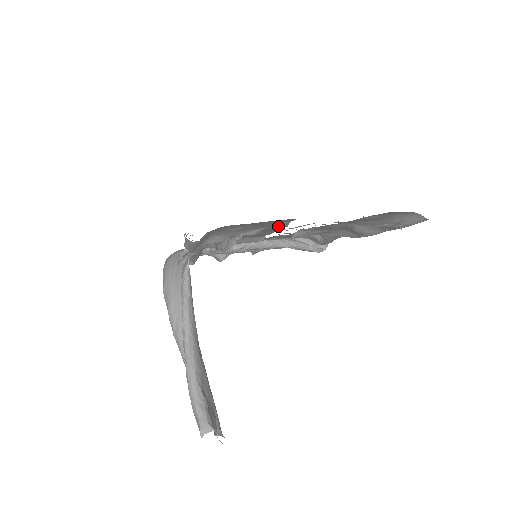
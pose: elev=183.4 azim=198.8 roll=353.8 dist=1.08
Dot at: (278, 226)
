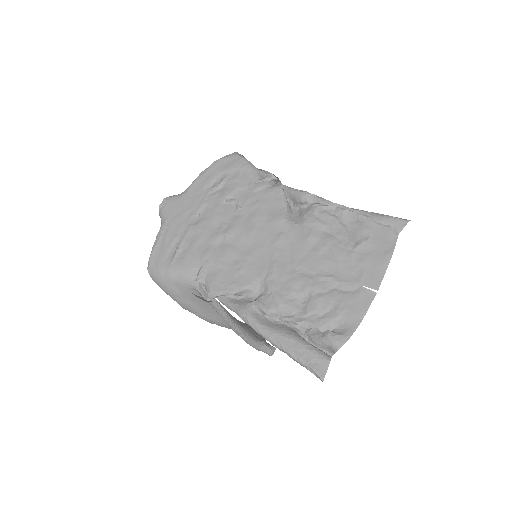
Dot at: (345, 312)
